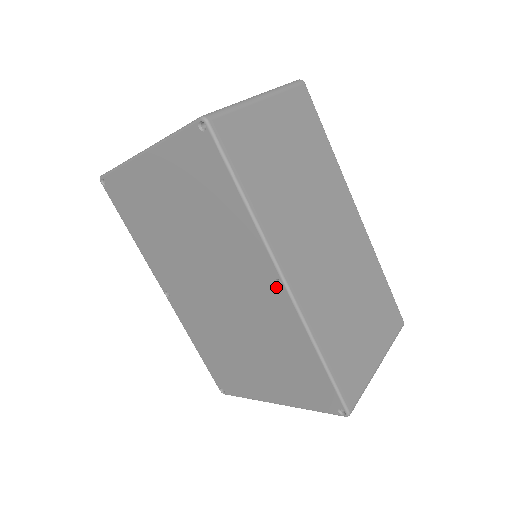
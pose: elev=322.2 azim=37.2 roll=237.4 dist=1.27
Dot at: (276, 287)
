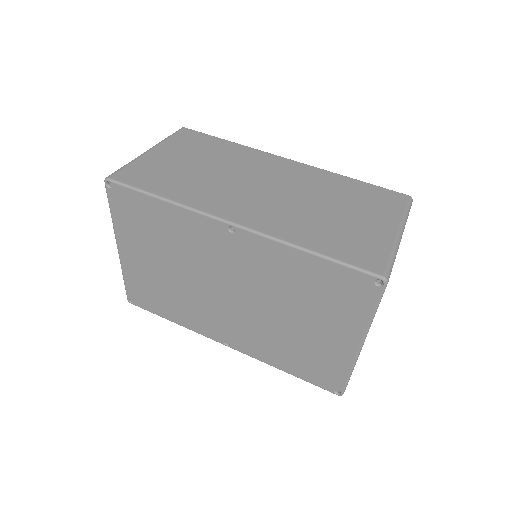
Dot at: (235, 235)
